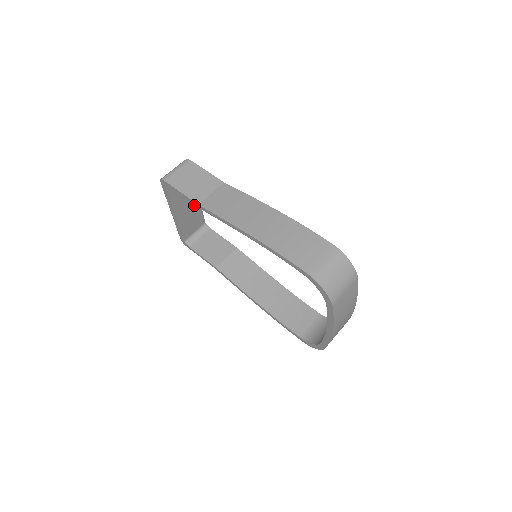
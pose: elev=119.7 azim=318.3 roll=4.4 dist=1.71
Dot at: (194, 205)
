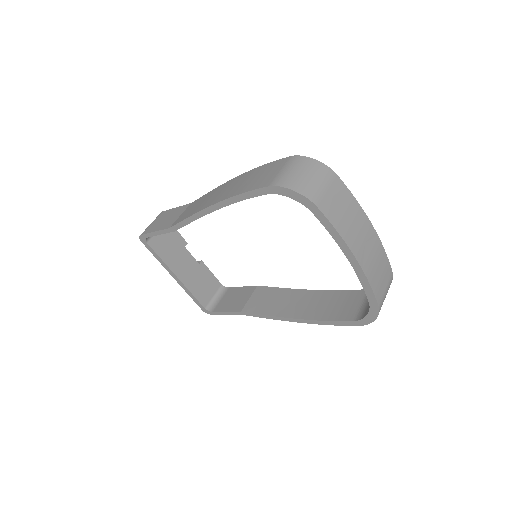
Dot at: (195, 264)
